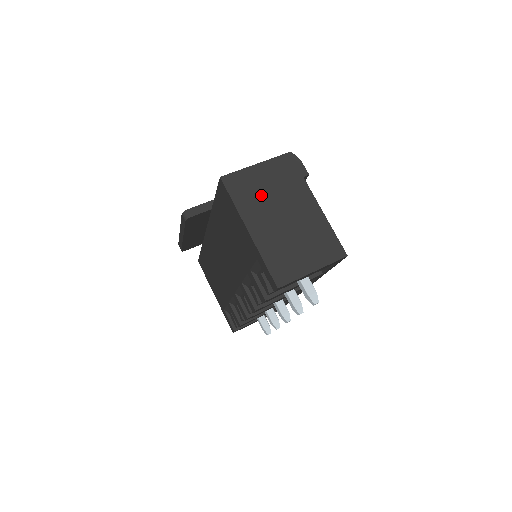
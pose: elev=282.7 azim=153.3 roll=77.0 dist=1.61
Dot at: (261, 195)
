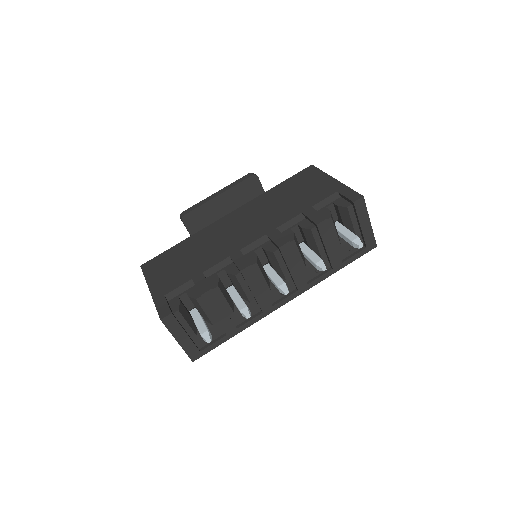
Dot at: occluded
